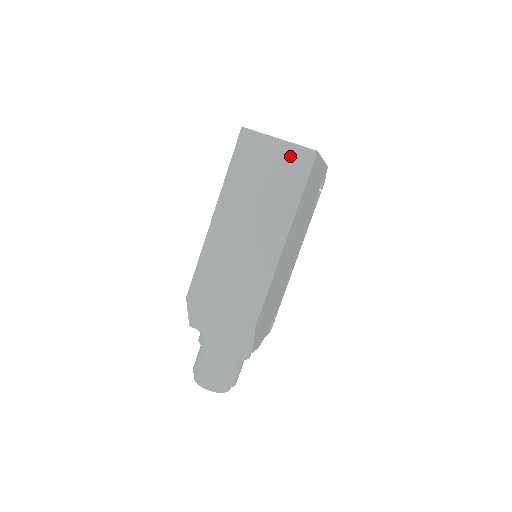
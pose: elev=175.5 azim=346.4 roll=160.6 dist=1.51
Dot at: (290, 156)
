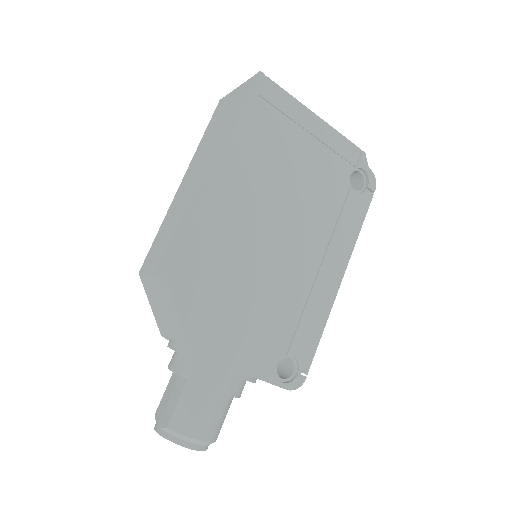
Dot at: (241, 93)
